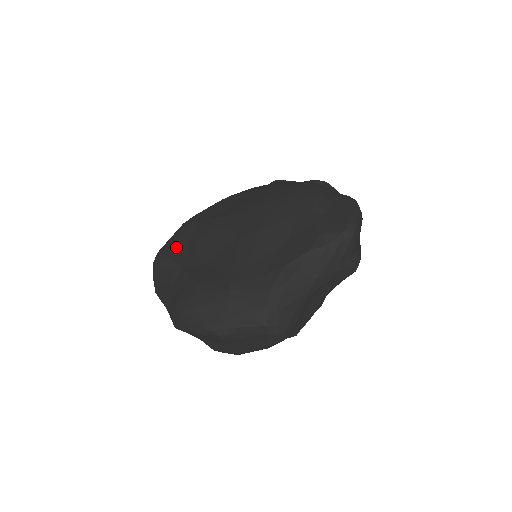
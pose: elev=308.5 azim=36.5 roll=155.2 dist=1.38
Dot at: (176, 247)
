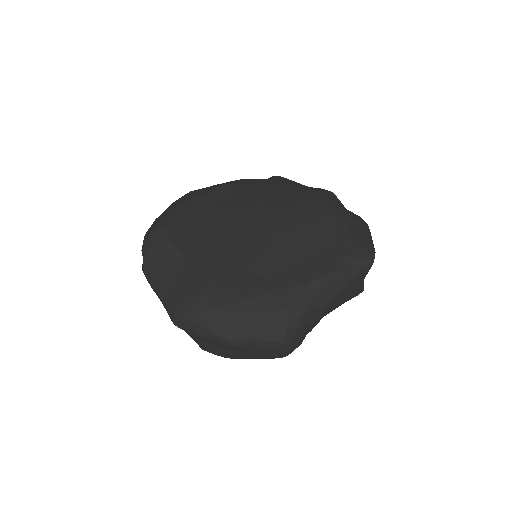
Dot at: (176, 231)
